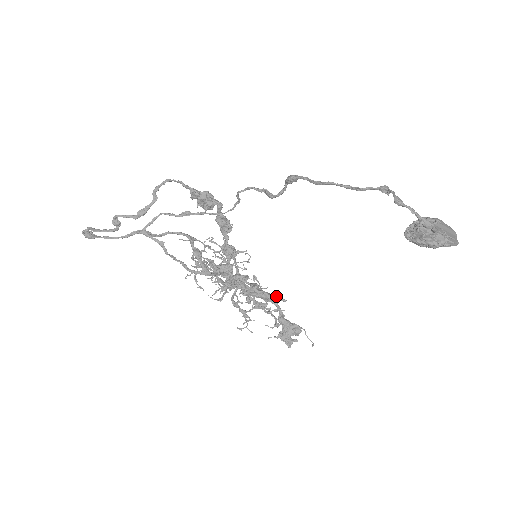
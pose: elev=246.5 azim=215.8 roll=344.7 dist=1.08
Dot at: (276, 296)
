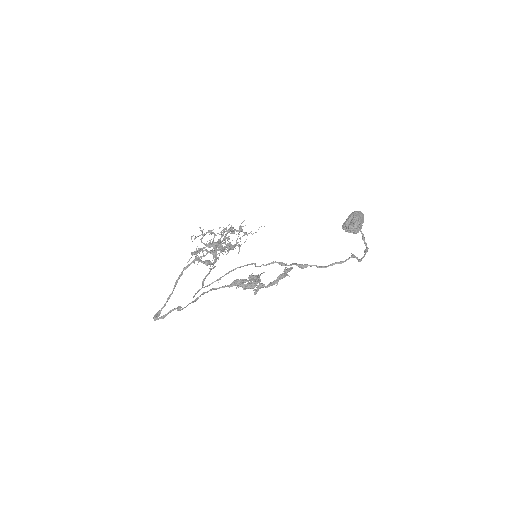
Dot at: (284, 274)
